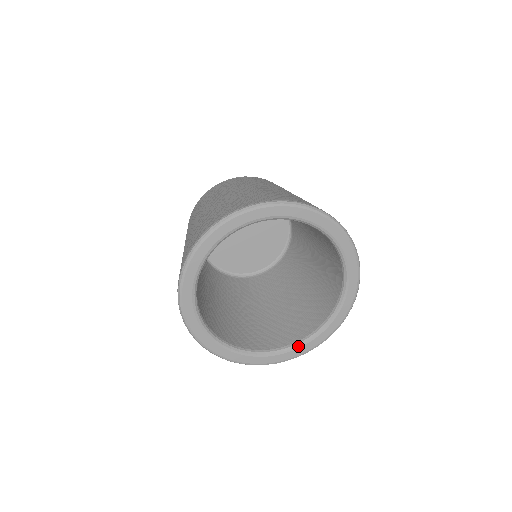
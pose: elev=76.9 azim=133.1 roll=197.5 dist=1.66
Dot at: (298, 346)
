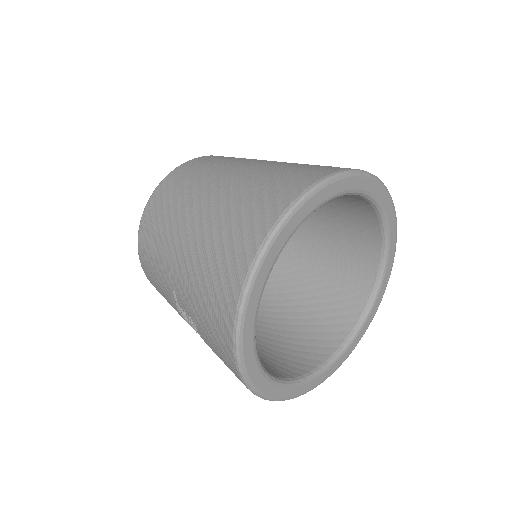
Dot at: (320, 373)
